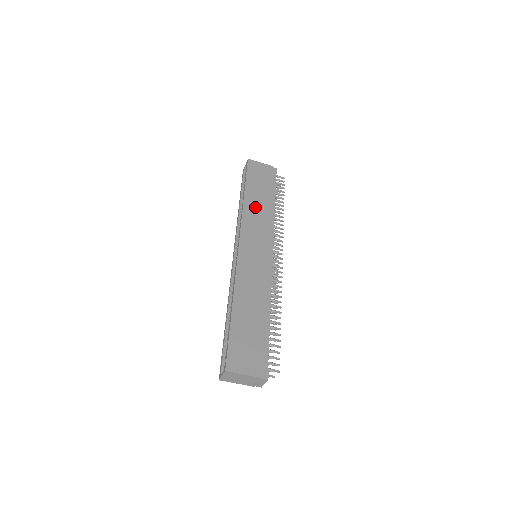
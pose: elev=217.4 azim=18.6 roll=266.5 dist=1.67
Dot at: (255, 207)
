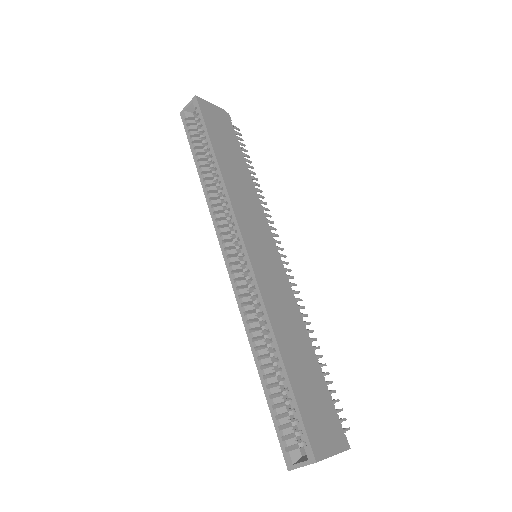
Dot at: (235, 178)
